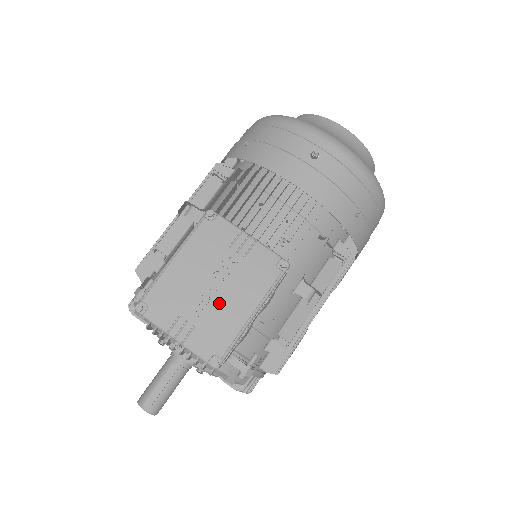
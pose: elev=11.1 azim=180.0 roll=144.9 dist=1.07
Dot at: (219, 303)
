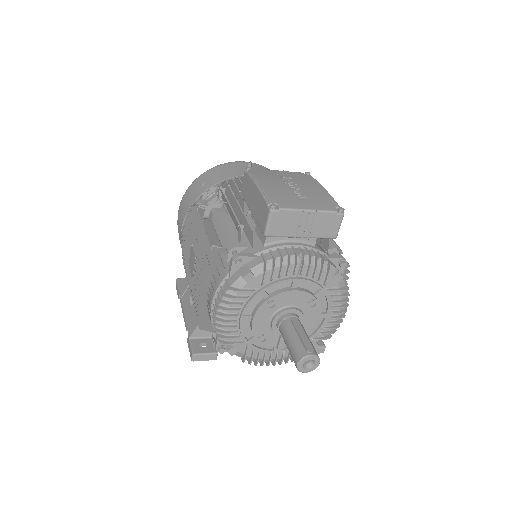
Dot at: (306, 190)
